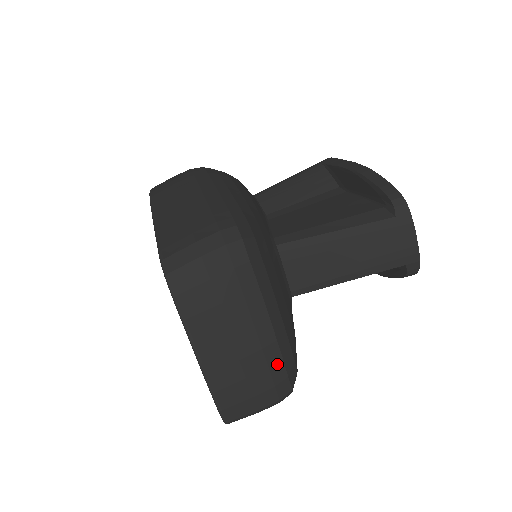
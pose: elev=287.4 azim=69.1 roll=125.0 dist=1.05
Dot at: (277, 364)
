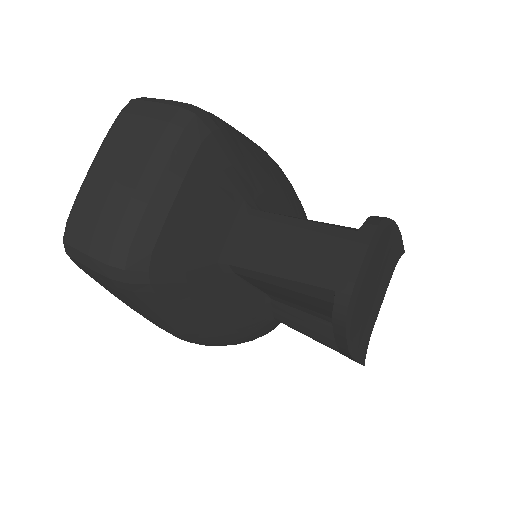
Dot at: (131, 224)
